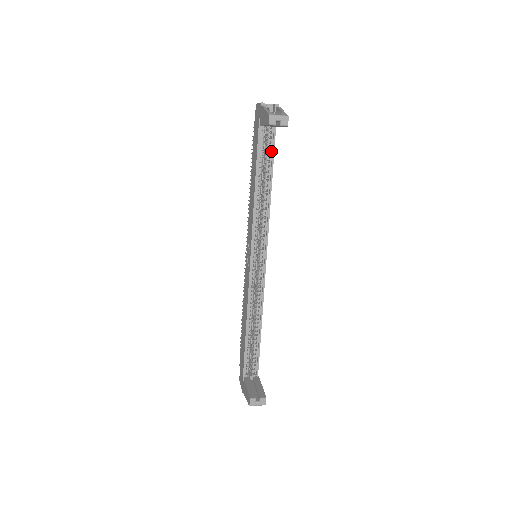
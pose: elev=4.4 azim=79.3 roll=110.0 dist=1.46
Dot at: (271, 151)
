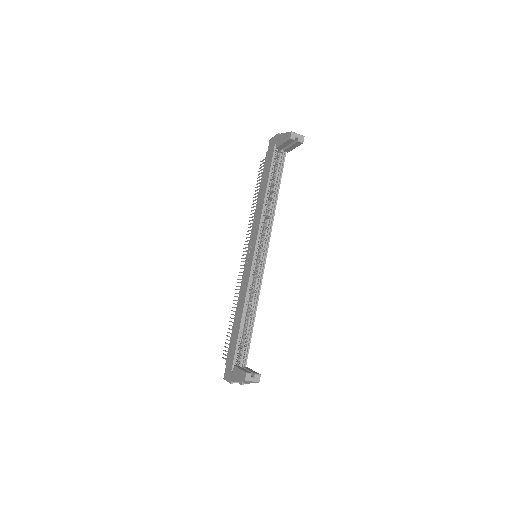
Dot at: (280, 171)
